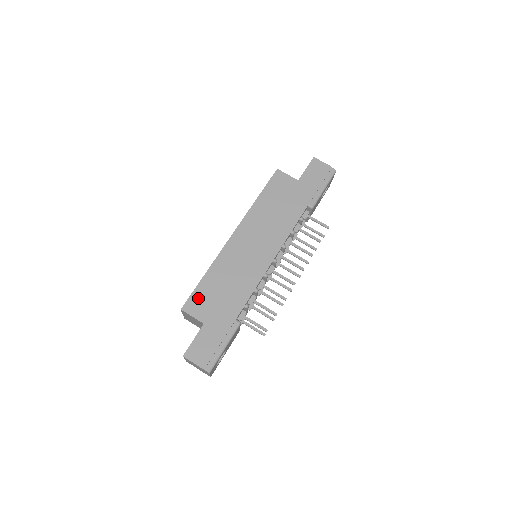
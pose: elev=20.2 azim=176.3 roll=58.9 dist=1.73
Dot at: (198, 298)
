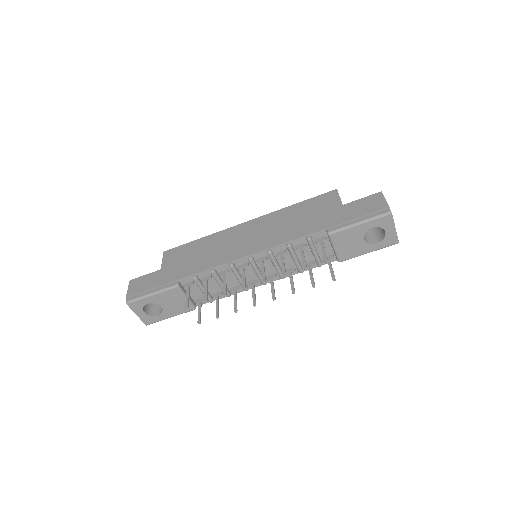
Dot at: (178, 251)
